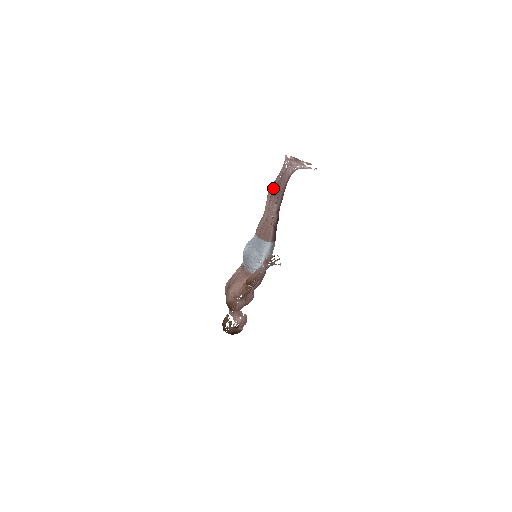
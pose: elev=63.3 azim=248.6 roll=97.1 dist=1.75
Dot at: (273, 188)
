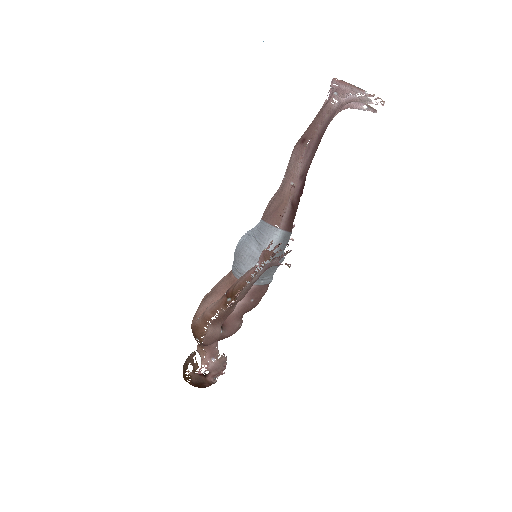
Dot at: occluded
